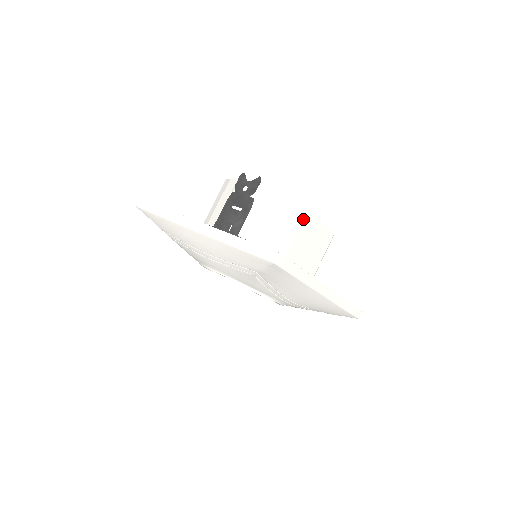
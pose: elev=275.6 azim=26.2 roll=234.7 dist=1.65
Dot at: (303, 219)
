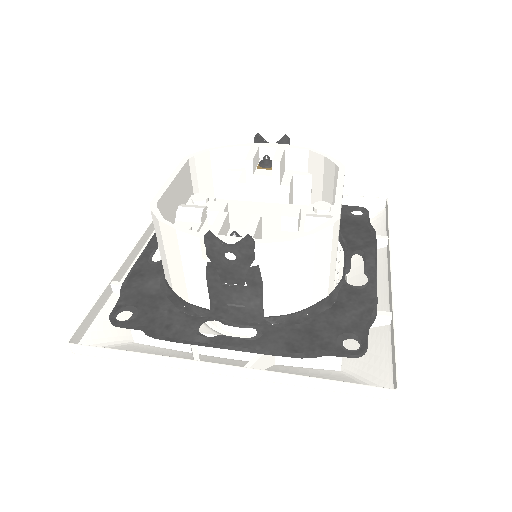
Dot at: (337, 236)
